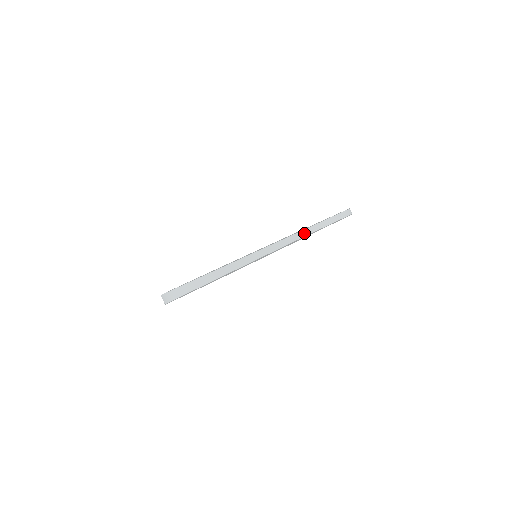
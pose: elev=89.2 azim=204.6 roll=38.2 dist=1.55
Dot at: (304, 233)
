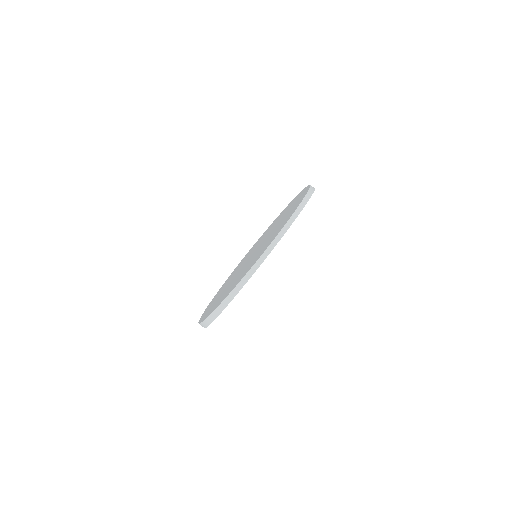
Dot at: (267, 253)
